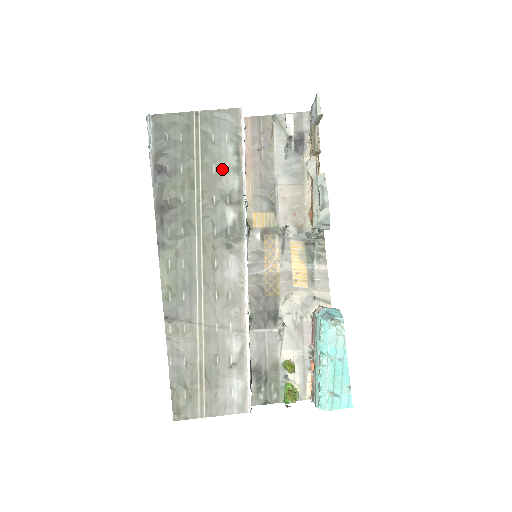
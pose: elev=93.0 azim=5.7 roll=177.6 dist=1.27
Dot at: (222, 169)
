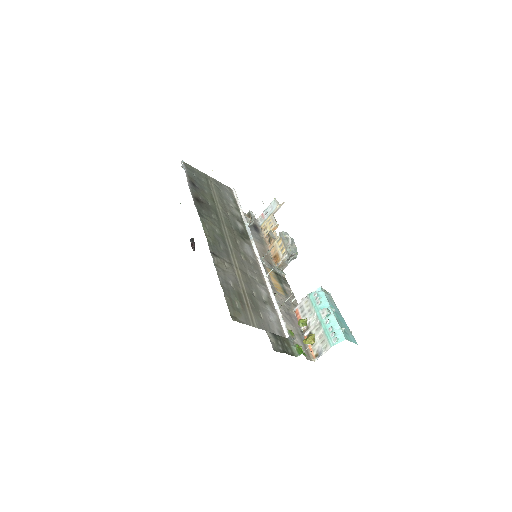
Dot at: (229, 204)
